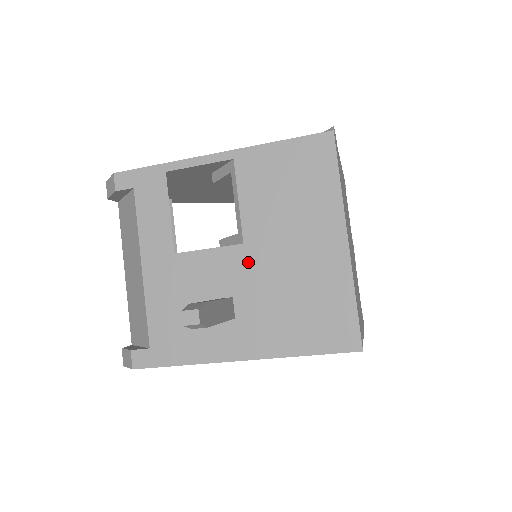
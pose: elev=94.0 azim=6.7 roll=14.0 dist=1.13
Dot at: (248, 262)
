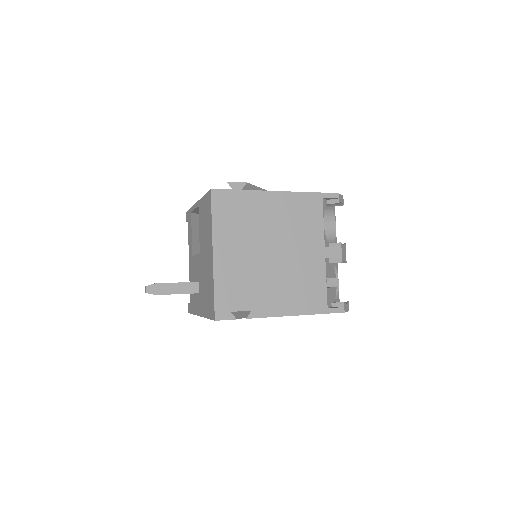
Dot at: (200, 263)
